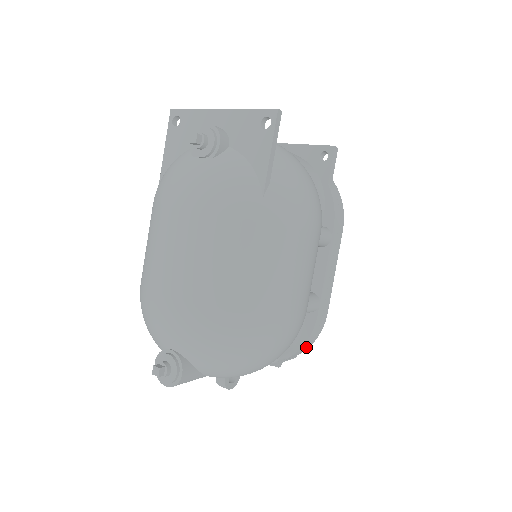
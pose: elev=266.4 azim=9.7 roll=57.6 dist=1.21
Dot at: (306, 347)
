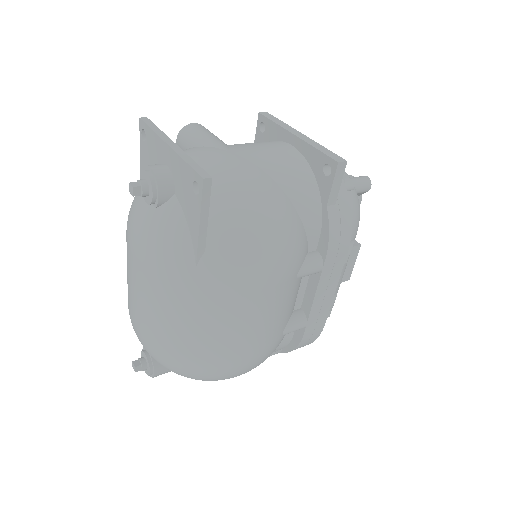
Dot at: occluded
